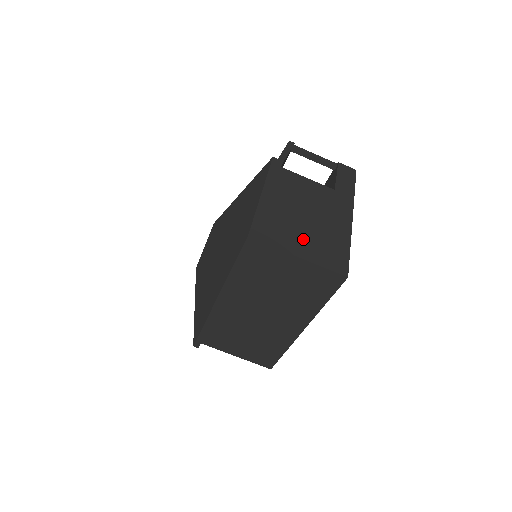
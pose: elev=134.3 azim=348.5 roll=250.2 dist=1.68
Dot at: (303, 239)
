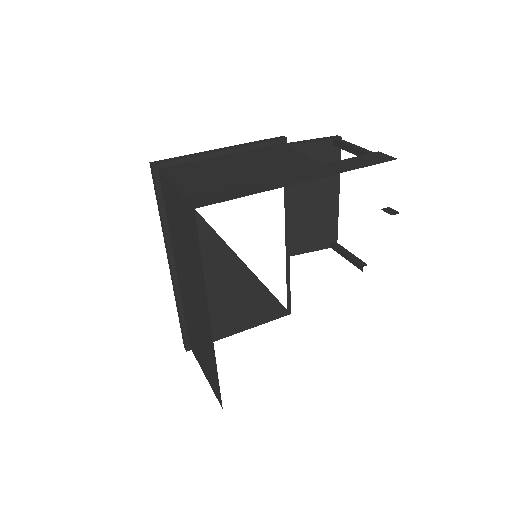
Dot at: (204, 179)
